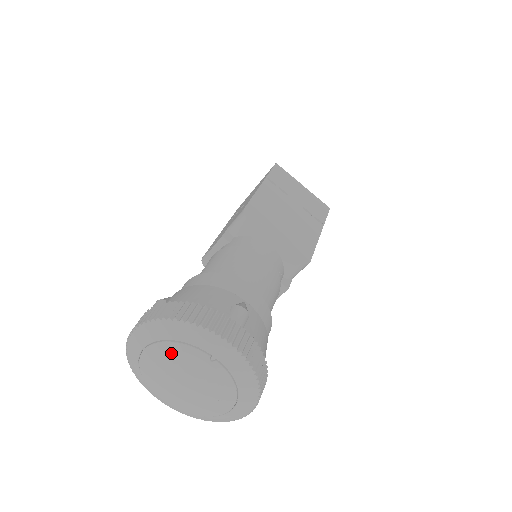
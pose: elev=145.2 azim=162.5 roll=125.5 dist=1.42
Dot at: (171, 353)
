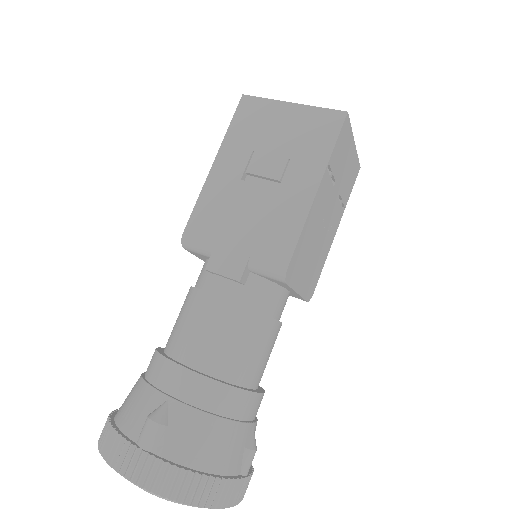
Dot at: occluded
